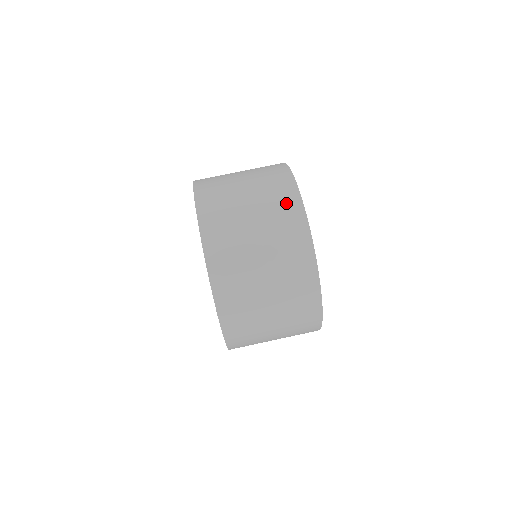
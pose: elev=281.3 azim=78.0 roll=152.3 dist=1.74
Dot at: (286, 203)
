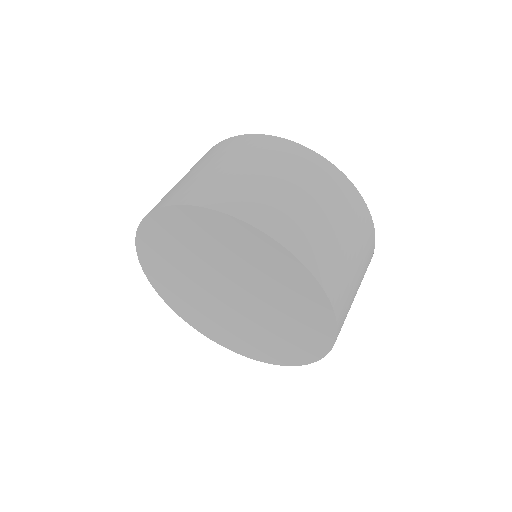
Dot at: (227, 145)
